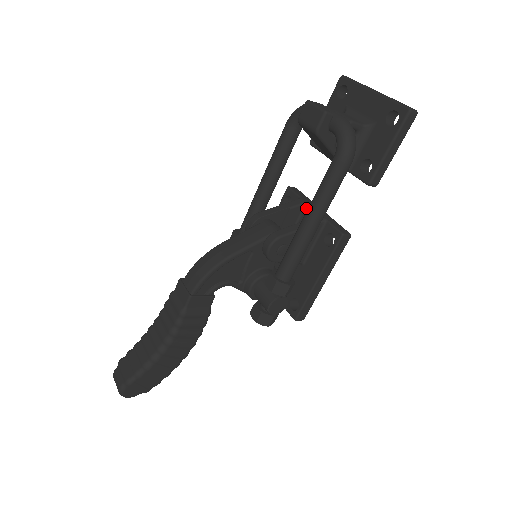
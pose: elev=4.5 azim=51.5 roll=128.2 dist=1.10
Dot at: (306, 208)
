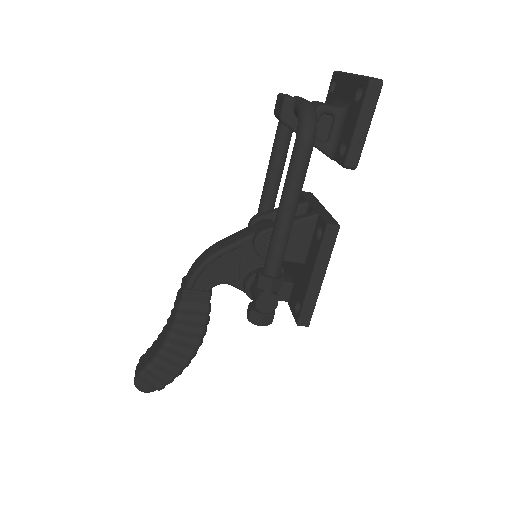
Dot at: (309, 207)
